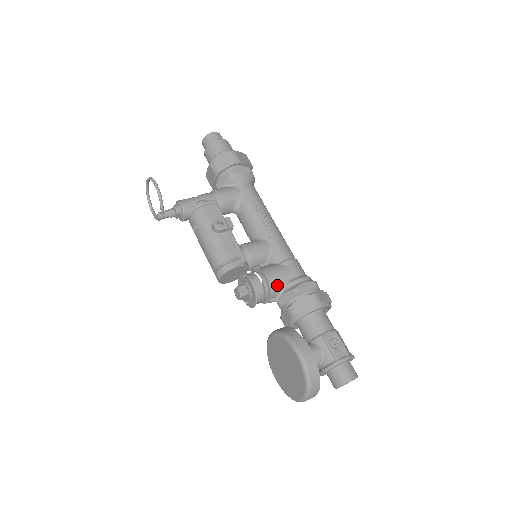
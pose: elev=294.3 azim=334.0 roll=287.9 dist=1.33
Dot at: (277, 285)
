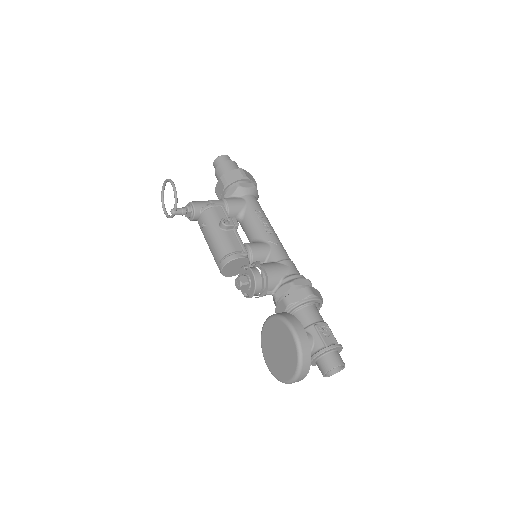
Dot at: (275, 278)
